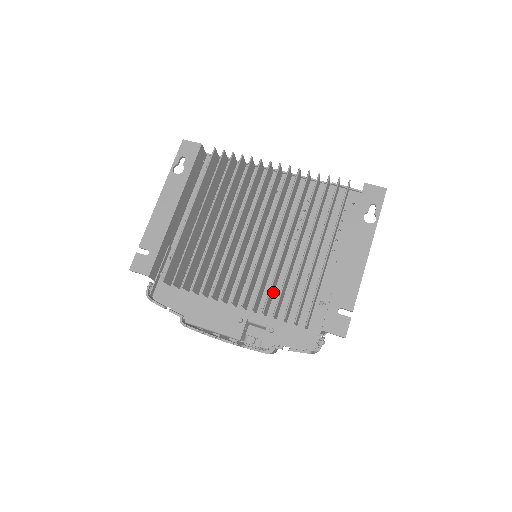
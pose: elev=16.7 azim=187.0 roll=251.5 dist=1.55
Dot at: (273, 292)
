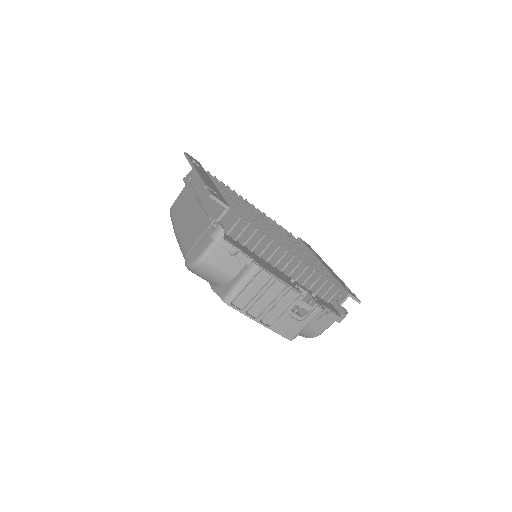
Dot at: occluded
